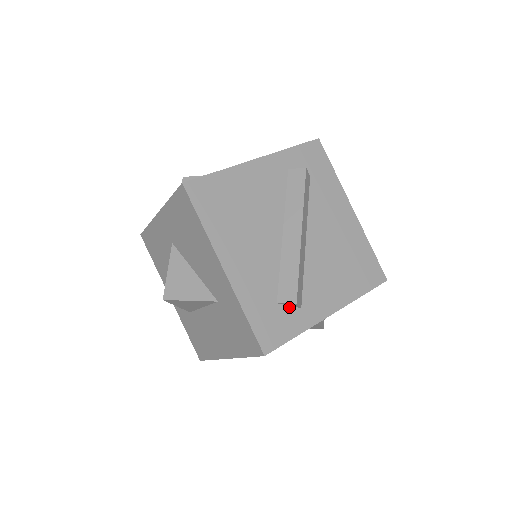
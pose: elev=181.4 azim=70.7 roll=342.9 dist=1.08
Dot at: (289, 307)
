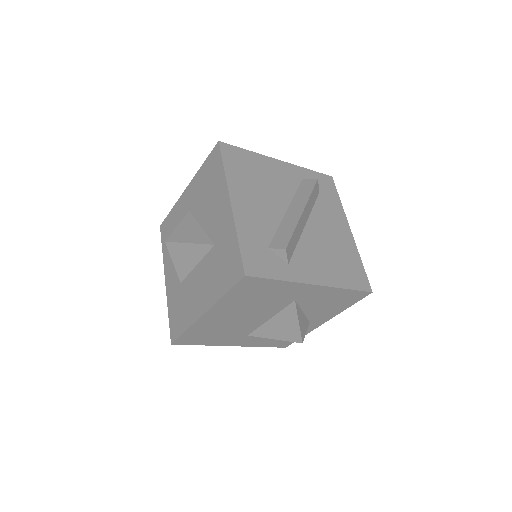
Dot at: (278, 257)
